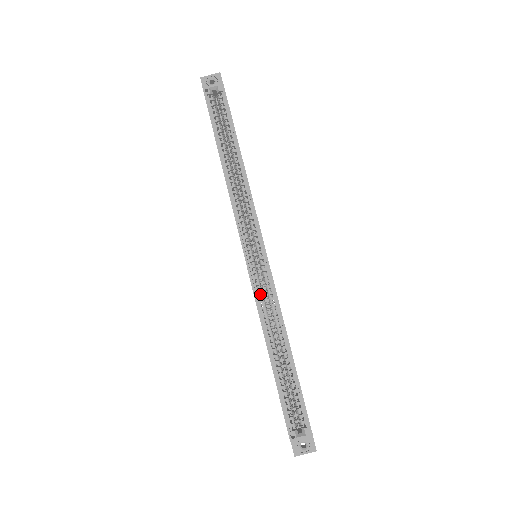
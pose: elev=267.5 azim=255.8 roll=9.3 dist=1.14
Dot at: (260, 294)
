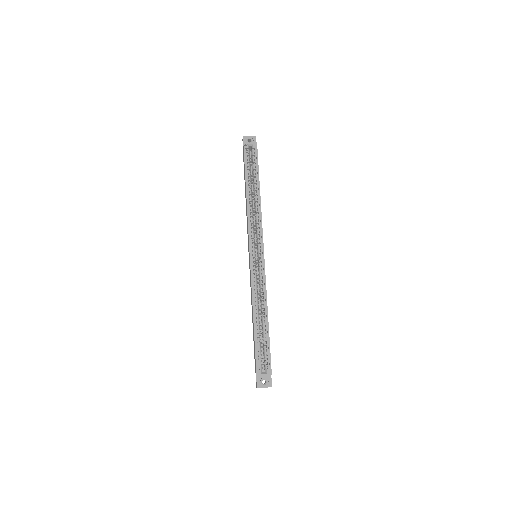
Dot at: (255, 279)
